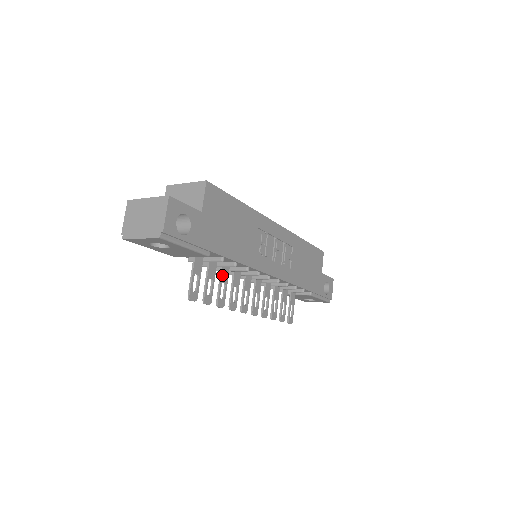
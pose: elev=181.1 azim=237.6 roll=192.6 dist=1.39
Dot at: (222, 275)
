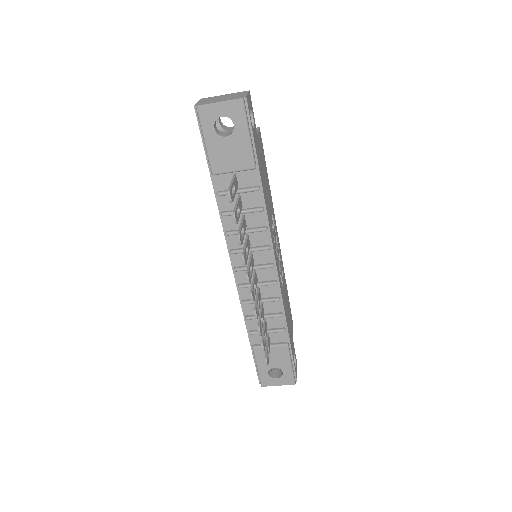
Dot at: (243, 221)
